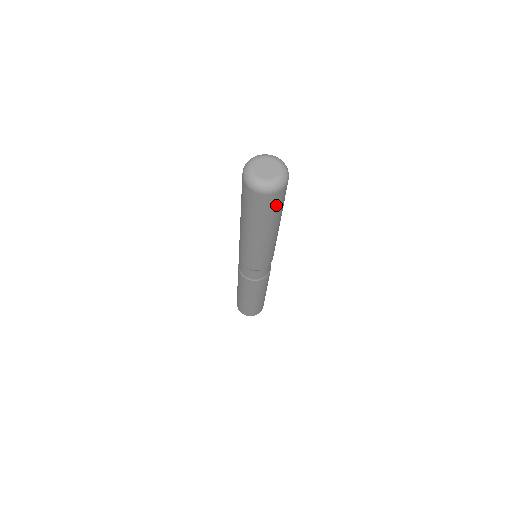
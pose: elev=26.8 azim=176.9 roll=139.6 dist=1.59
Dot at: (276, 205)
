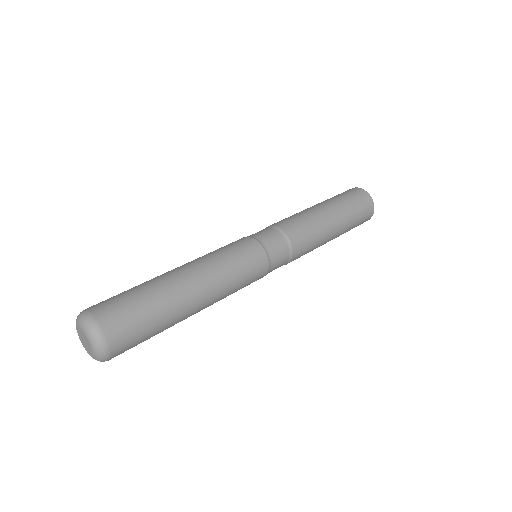
Dot at: (135, 345)
